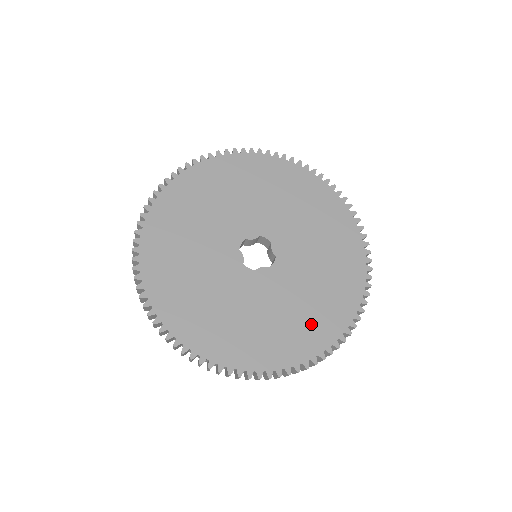
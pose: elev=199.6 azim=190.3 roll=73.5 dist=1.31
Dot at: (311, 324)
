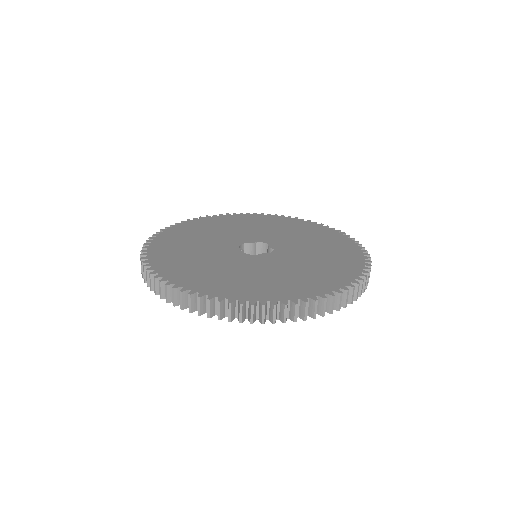
Dot at: (319, 276)
